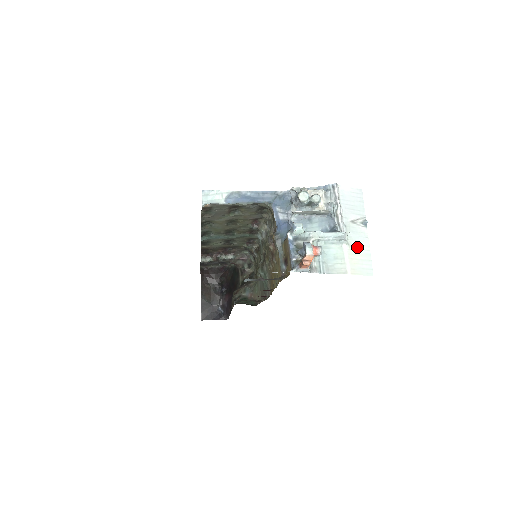
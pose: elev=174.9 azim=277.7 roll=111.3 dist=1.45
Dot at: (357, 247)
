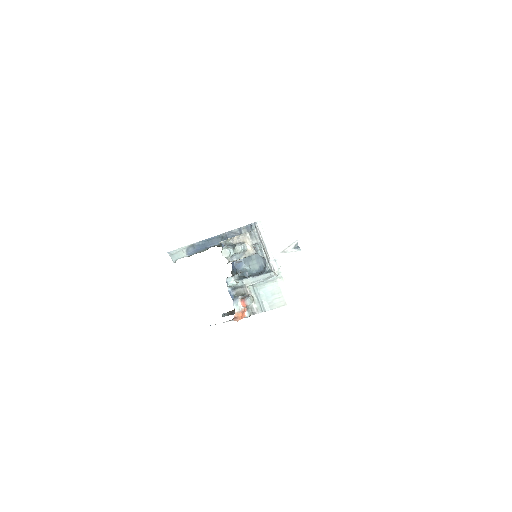
Dot at: (293, 275)
